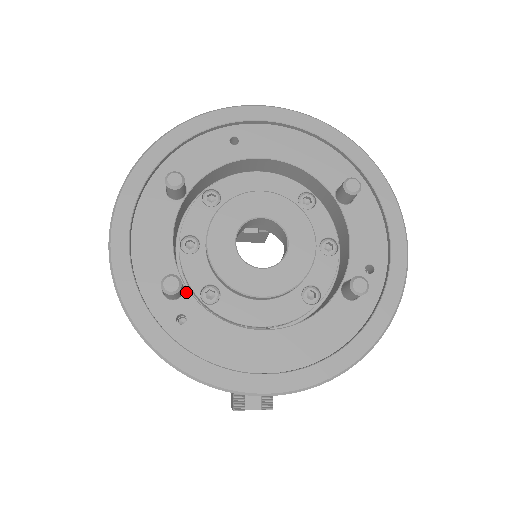
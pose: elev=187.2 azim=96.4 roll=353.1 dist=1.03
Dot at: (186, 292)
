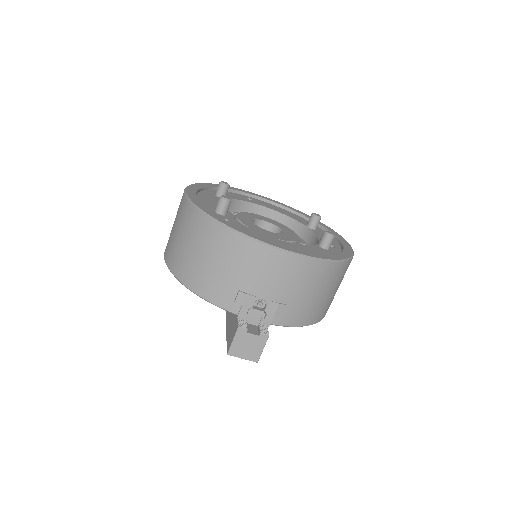
Dot at: (228, 216)
